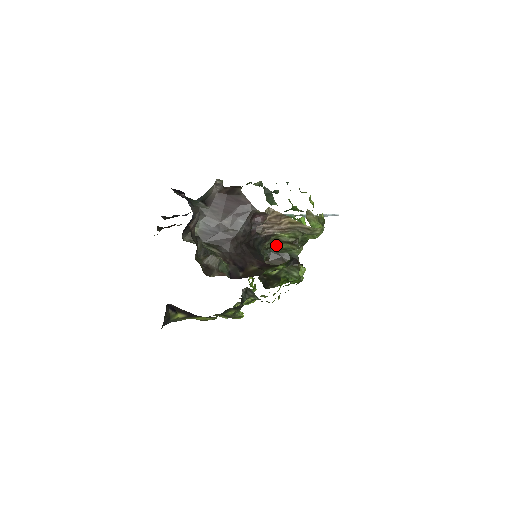
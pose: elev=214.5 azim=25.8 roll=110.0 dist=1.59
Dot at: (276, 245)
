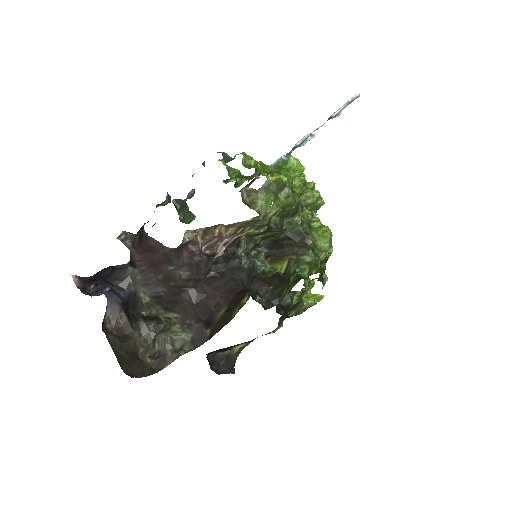
Dot at: (261, 237)
